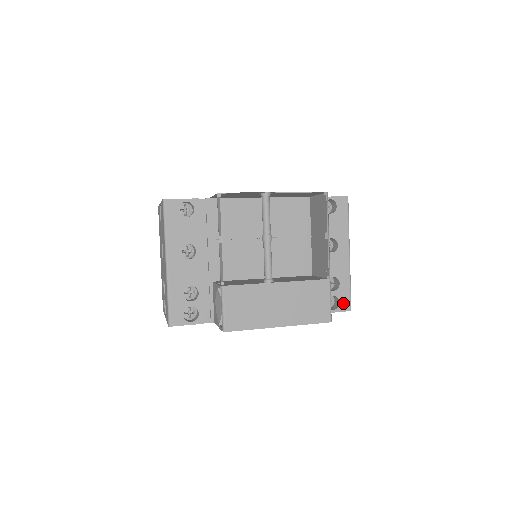
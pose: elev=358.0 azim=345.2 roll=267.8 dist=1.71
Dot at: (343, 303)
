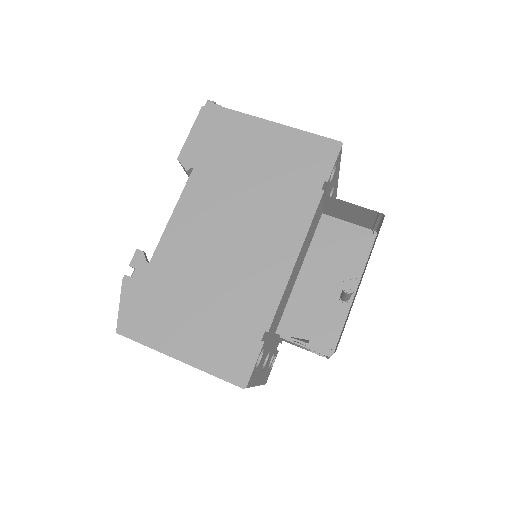
Dot at: occluded
